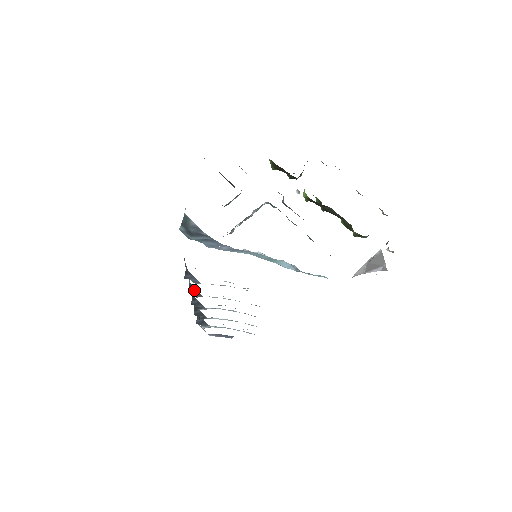
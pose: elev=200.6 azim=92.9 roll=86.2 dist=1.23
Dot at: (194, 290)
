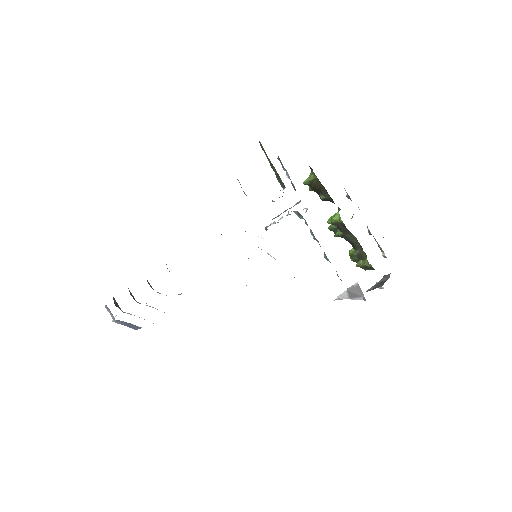
Dot at: (169, 271)
